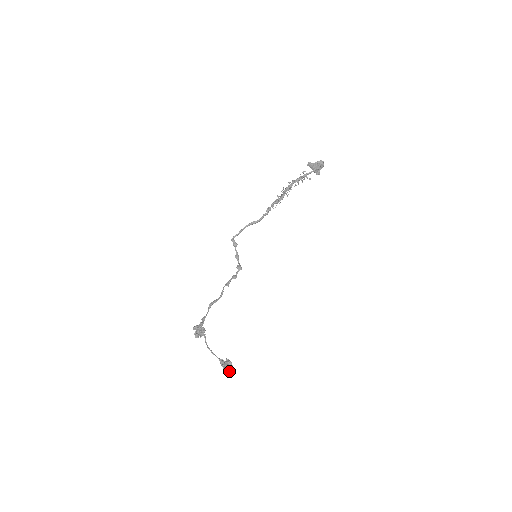
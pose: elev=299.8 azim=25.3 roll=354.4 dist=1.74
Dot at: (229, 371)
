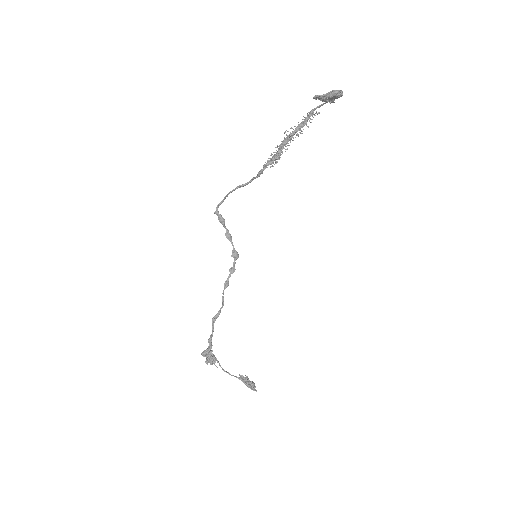
Dot at: (252, 389)
